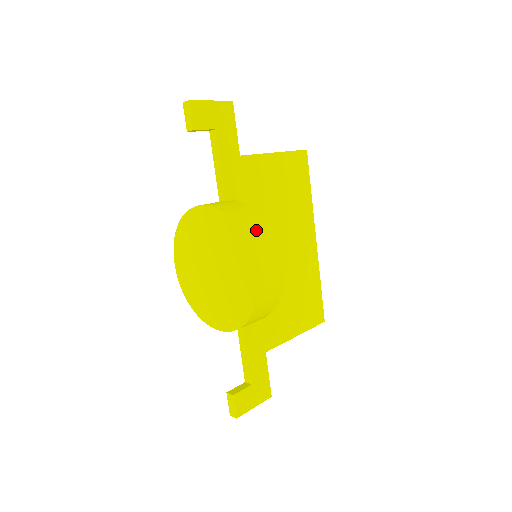
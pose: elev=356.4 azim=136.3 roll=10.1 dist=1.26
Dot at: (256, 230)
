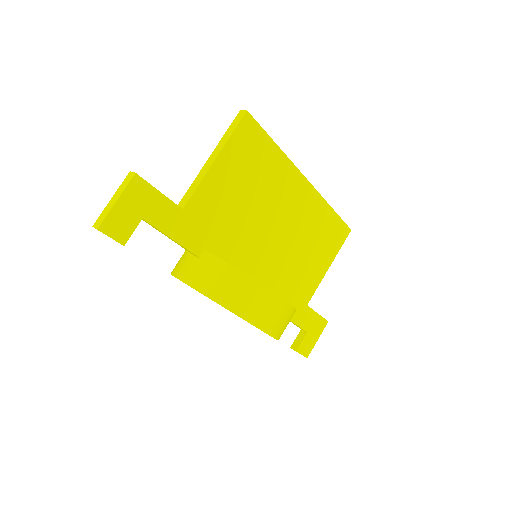
Dot at: (243, 295)
